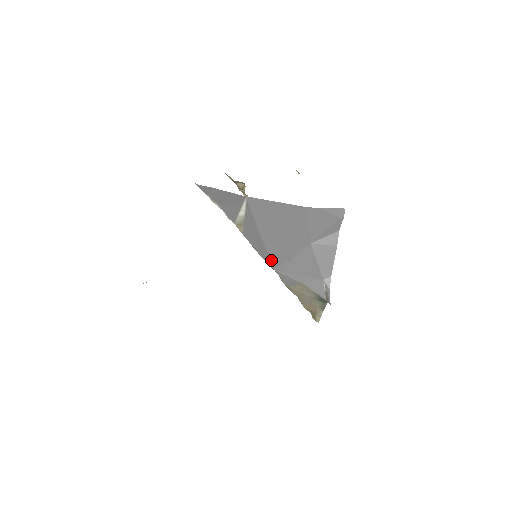
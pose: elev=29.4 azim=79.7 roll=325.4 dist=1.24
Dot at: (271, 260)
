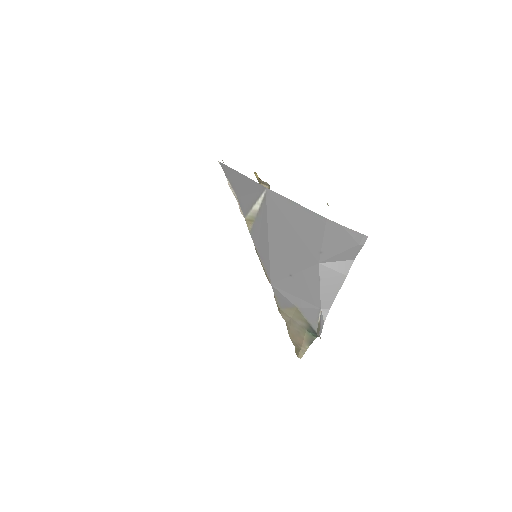
Dot at: (271, 271)
